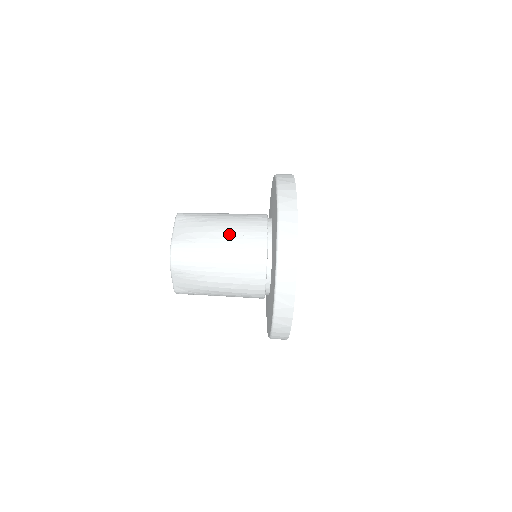
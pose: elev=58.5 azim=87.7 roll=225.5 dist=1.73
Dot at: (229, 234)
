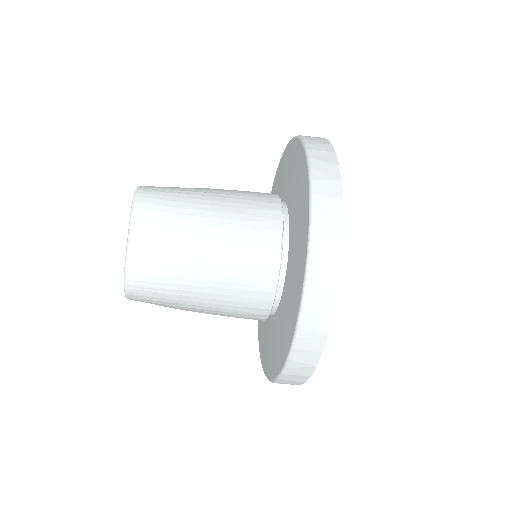
Dot at: (219, 266)
